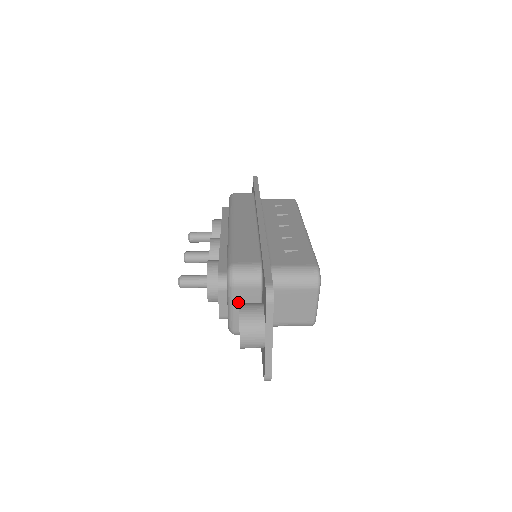
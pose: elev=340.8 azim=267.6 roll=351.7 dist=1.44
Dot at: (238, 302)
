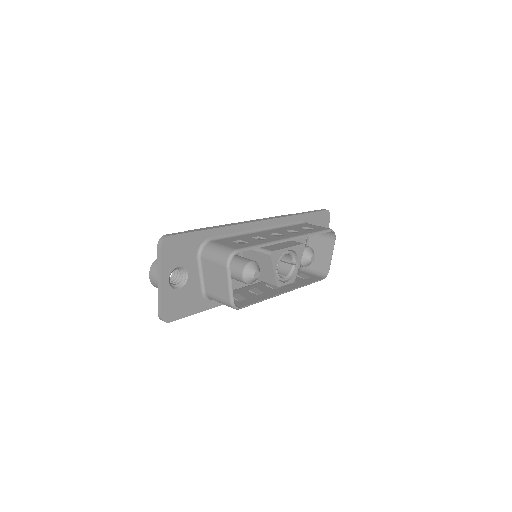
Dot at: occluded
